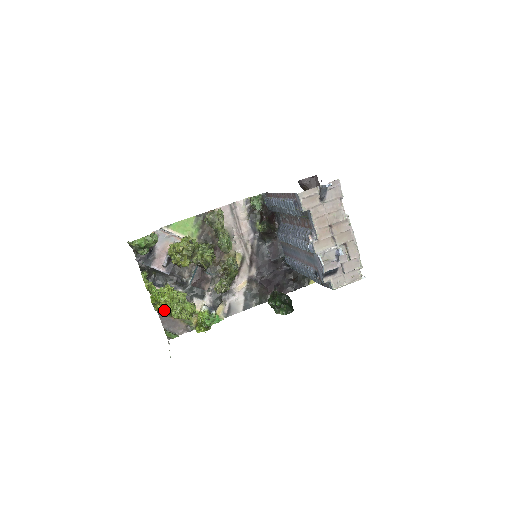
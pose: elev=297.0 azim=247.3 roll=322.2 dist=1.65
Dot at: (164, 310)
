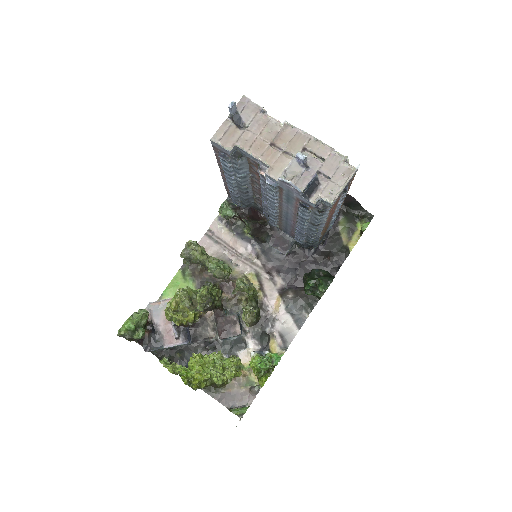
Dot at: (203, 383)
